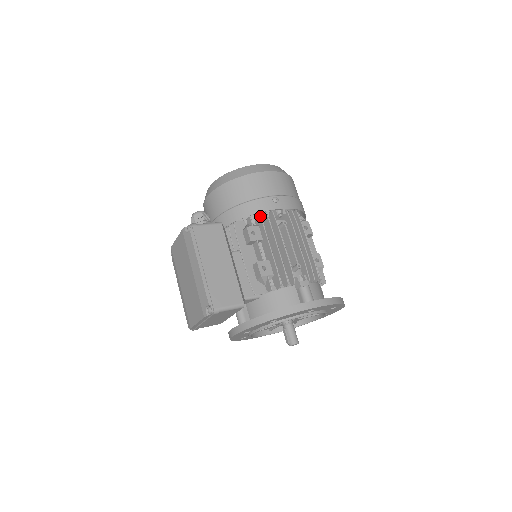
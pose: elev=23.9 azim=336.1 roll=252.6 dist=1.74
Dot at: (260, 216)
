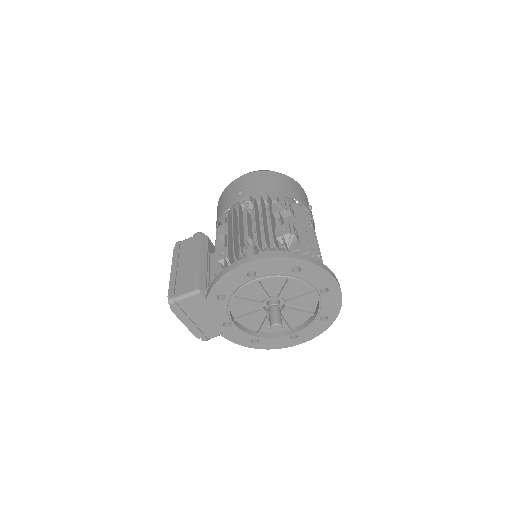
Dot at: (227, 212)
